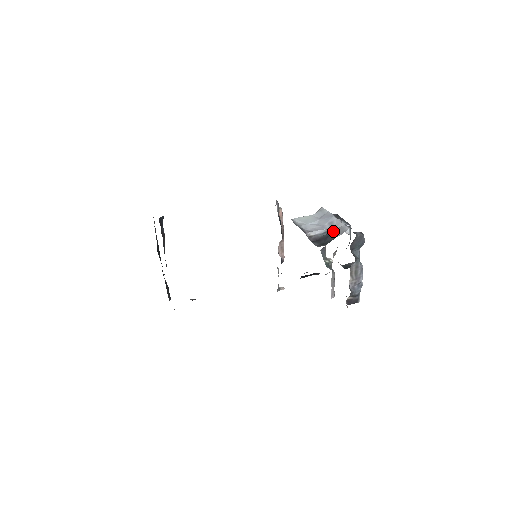
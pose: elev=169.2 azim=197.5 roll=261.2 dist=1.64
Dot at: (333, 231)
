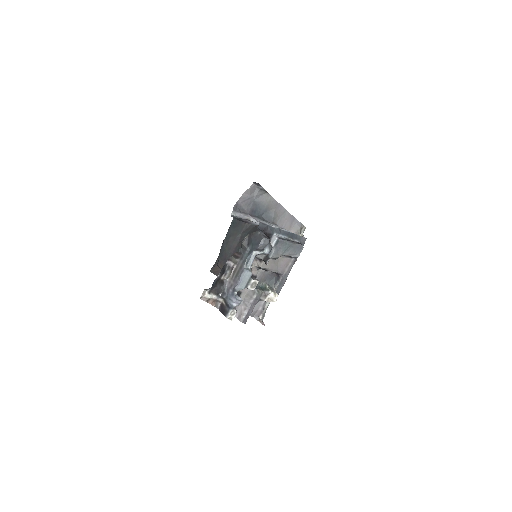
Dot at: occluded
